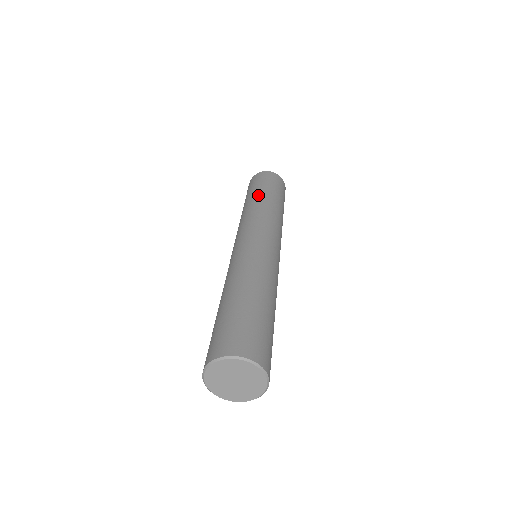
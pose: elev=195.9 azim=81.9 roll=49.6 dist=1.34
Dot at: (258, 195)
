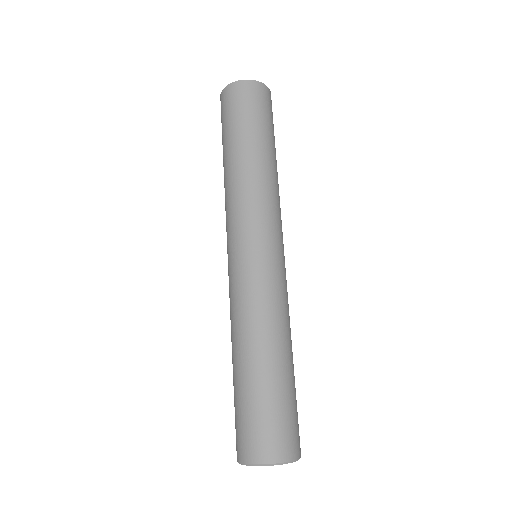
Dot at: (268, 150)
